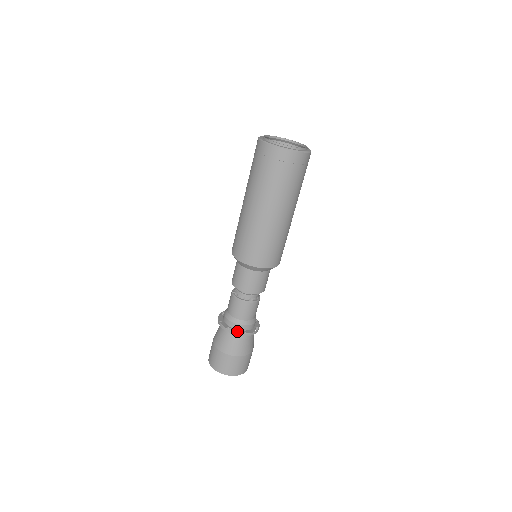
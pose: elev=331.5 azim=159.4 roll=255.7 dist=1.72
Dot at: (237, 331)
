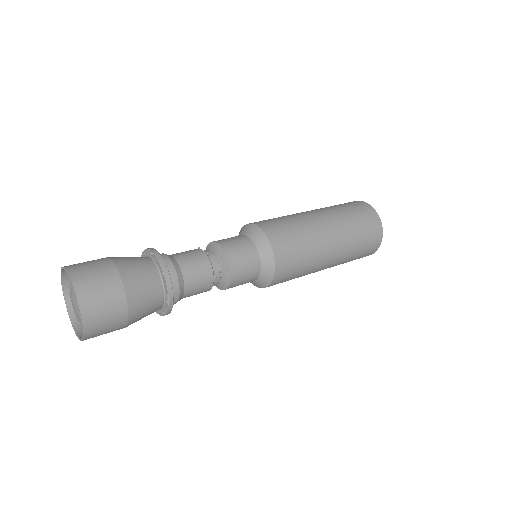
Dot at: (163, 260)
